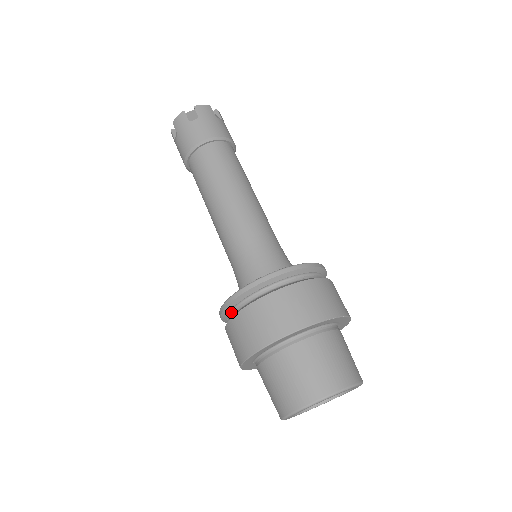
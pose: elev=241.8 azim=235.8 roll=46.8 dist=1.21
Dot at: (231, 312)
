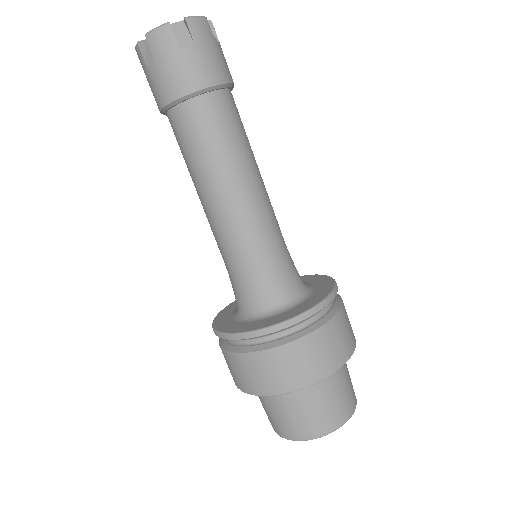
Dot at: occluded
